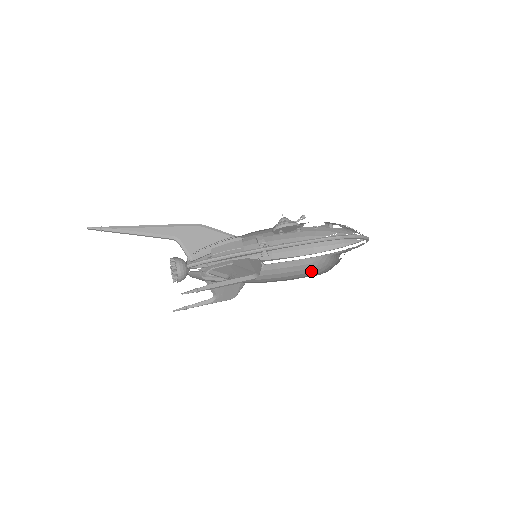
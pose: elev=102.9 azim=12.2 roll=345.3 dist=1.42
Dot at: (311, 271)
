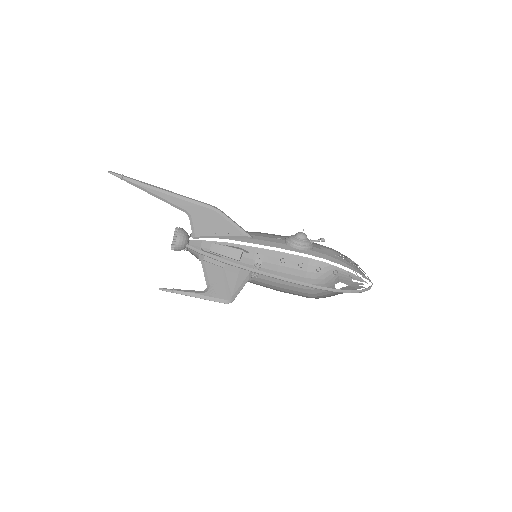
Dot at: (307, 276)
